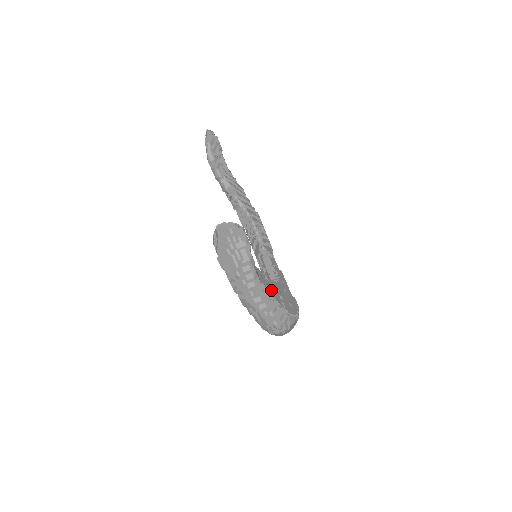
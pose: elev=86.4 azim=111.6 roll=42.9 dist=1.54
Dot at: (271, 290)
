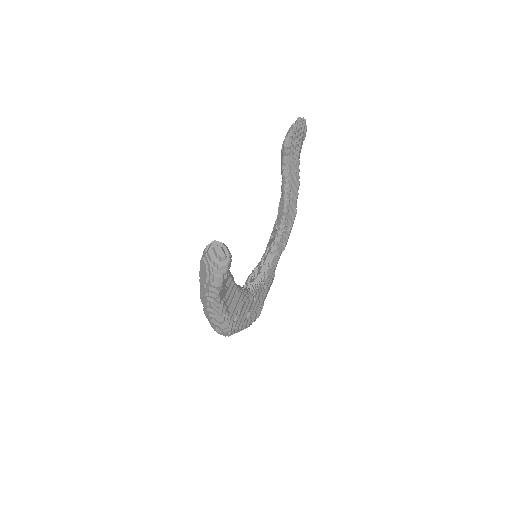
Dot at: (232, 305)
